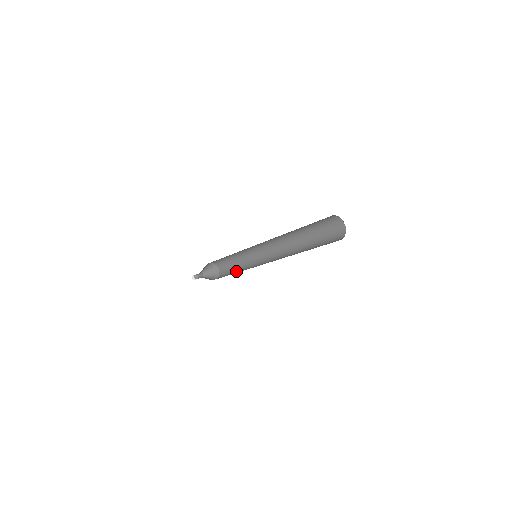
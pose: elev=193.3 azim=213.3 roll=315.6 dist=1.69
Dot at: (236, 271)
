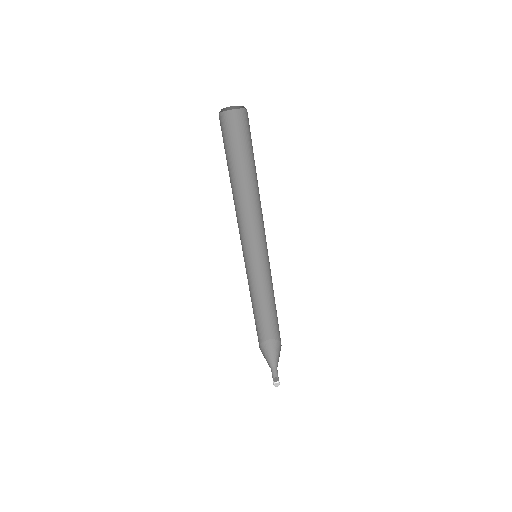
Dot at: occluded
